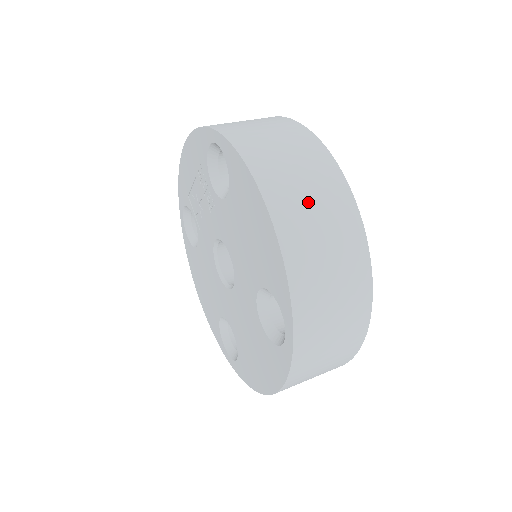
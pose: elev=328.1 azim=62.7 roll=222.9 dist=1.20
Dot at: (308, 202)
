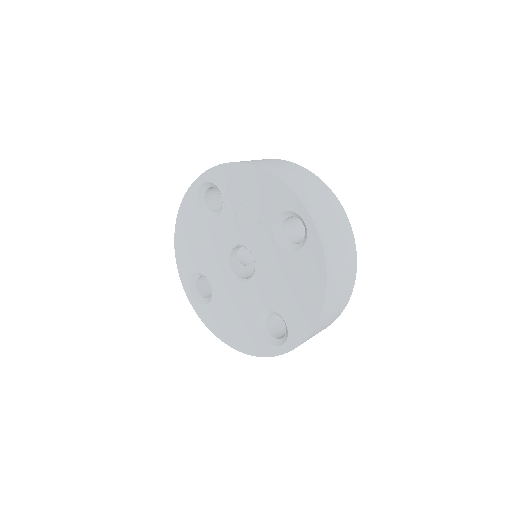
Dot at: (339, 294)
